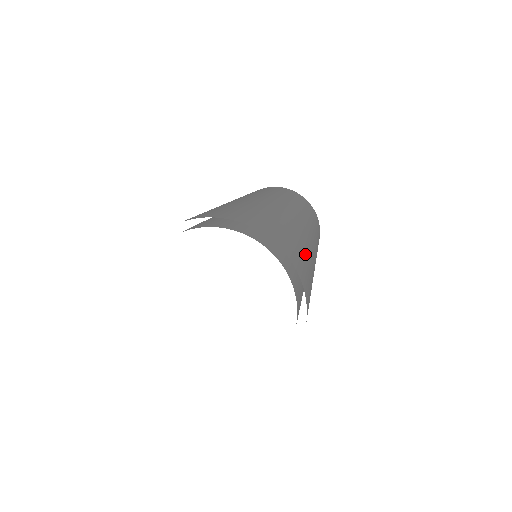
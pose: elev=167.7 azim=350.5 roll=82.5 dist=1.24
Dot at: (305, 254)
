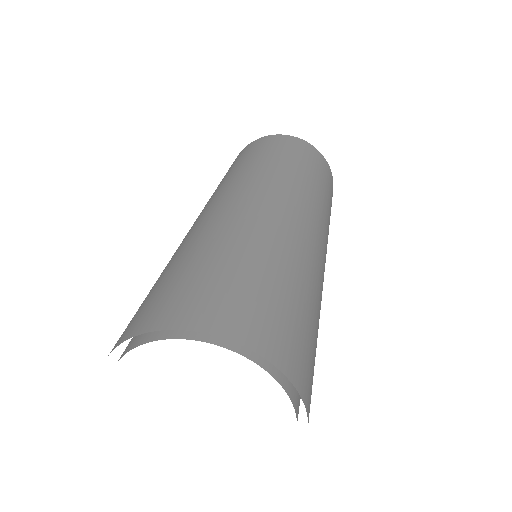
Dot at: (289, 287)
